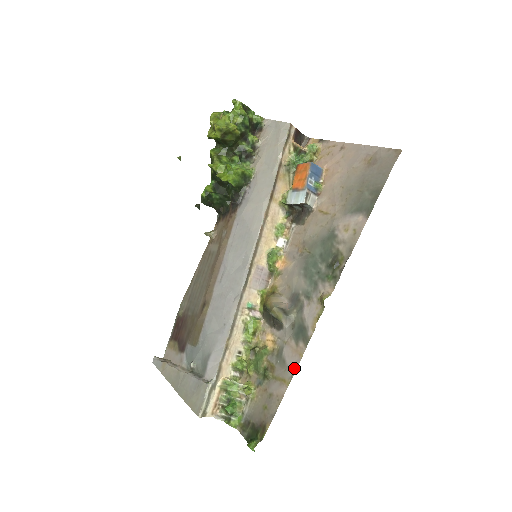
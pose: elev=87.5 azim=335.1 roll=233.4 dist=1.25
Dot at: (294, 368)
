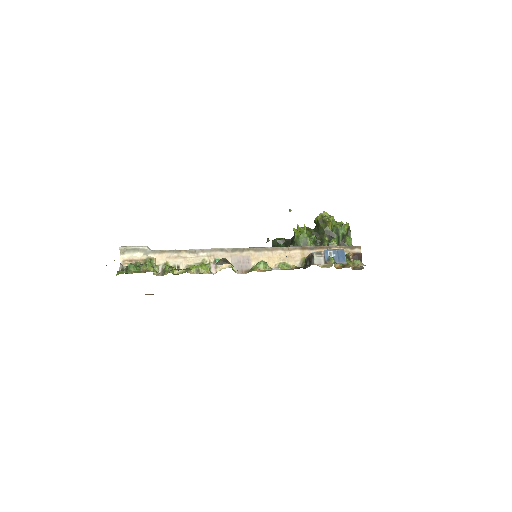
Dot at: occluded
